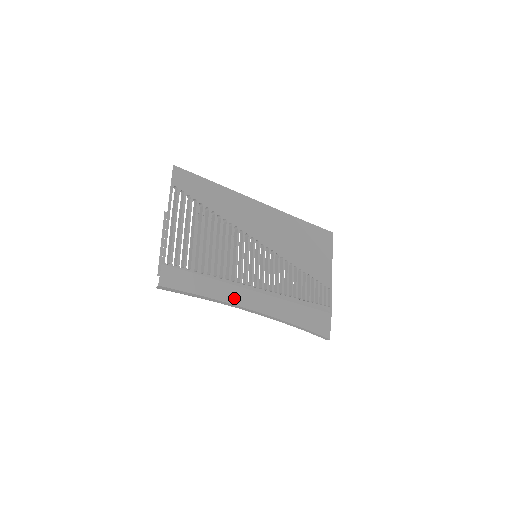
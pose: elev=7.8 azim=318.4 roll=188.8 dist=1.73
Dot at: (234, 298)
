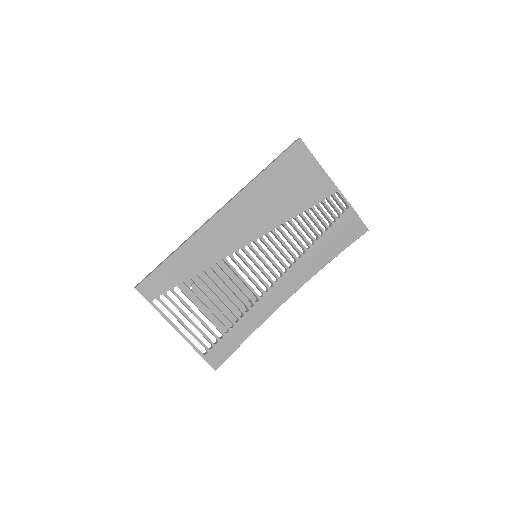
Dot at: (269, 309)
